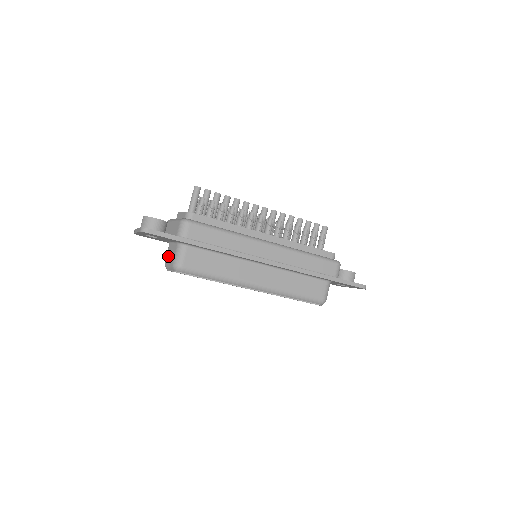
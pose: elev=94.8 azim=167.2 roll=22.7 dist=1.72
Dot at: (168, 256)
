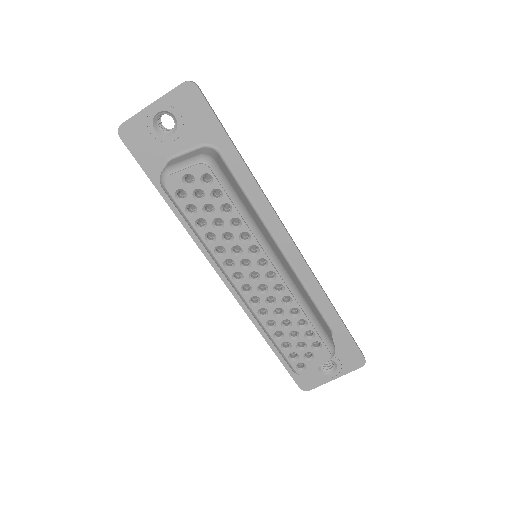
Dot at: (176, 160)
